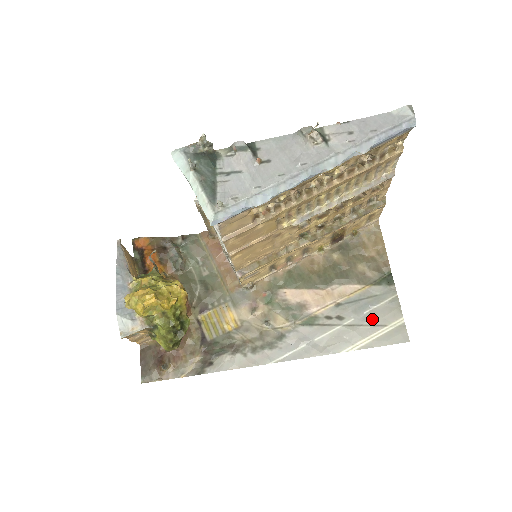
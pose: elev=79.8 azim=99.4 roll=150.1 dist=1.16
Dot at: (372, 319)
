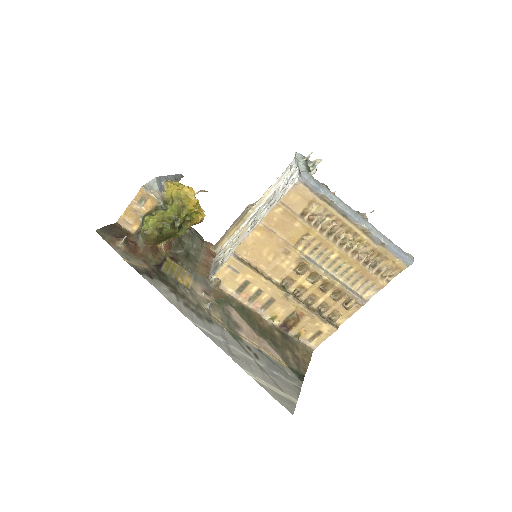
Dot at: (277, 379)
